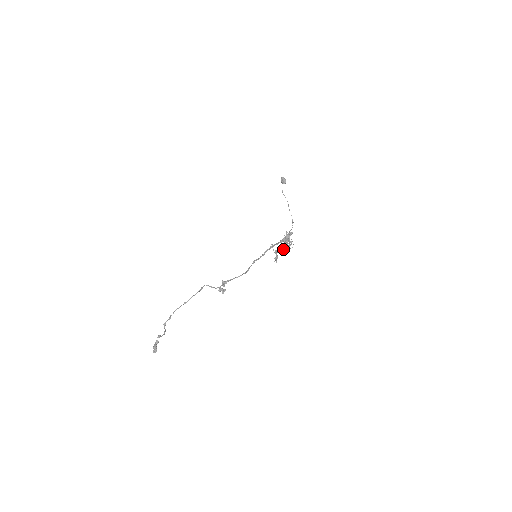
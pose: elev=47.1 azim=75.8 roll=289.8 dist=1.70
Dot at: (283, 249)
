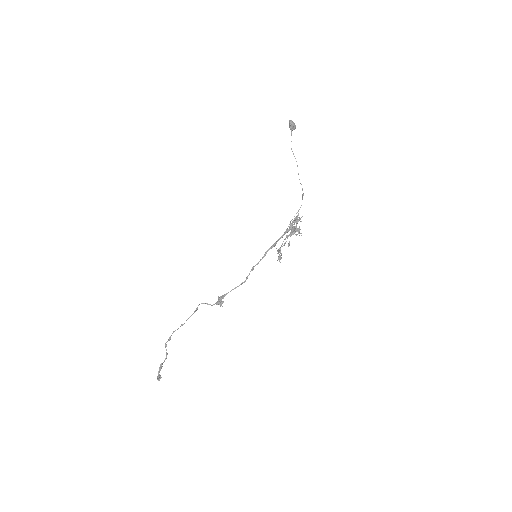
Dot at: occluded
